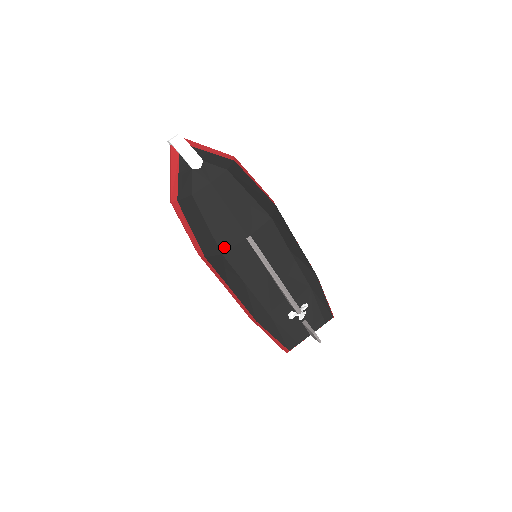
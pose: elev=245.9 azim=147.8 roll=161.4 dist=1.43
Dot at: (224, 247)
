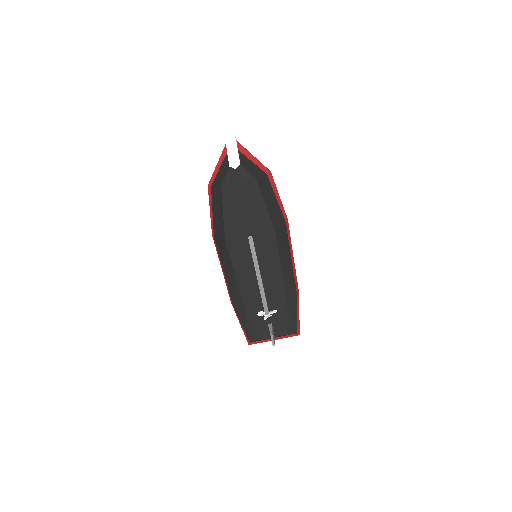
Dot at: (229, 236)
